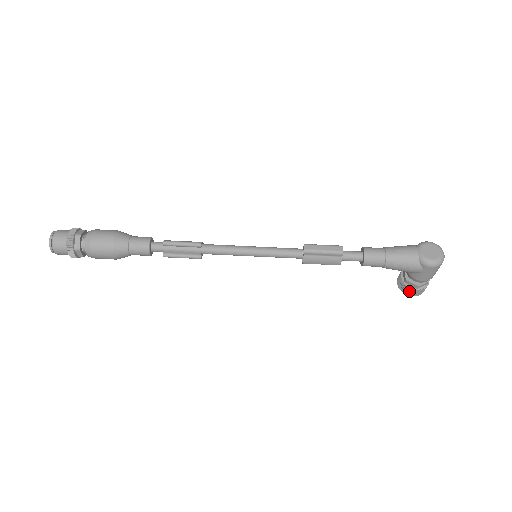
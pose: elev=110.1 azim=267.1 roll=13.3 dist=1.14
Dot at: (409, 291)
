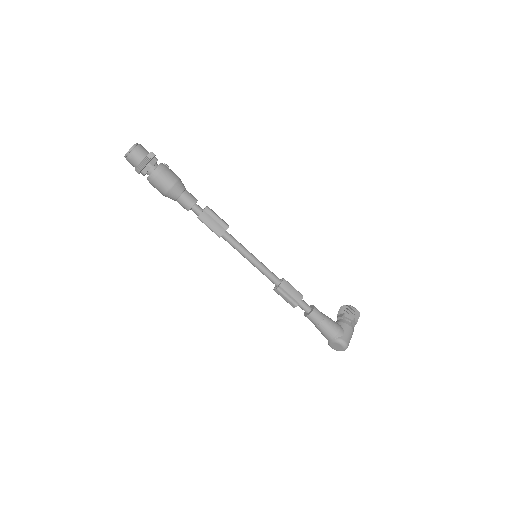
Dot at: occluded
